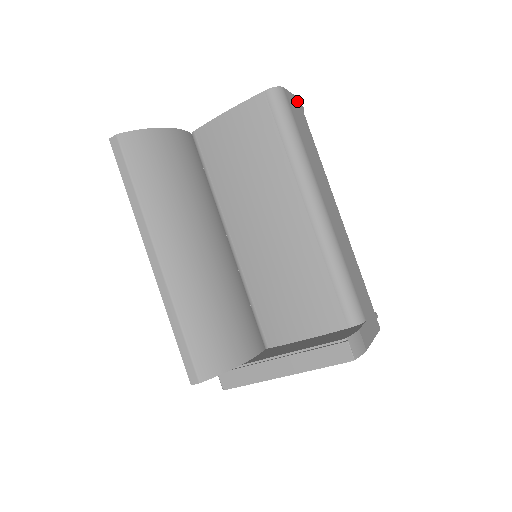
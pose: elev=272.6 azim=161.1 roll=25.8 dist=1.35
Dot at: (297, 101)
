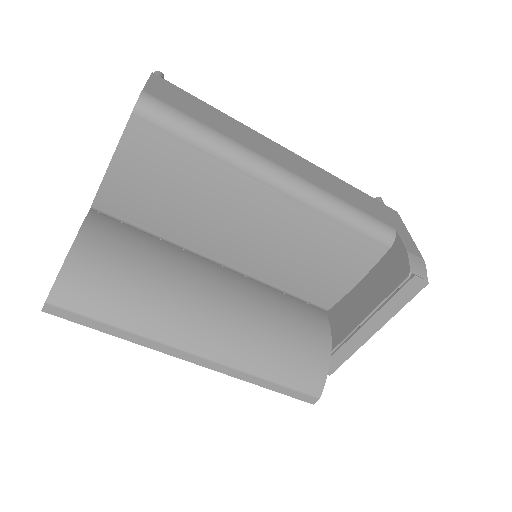
Dot at: (157, 80)
